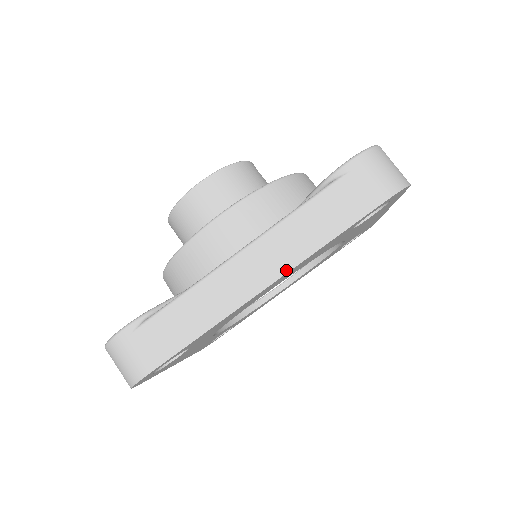
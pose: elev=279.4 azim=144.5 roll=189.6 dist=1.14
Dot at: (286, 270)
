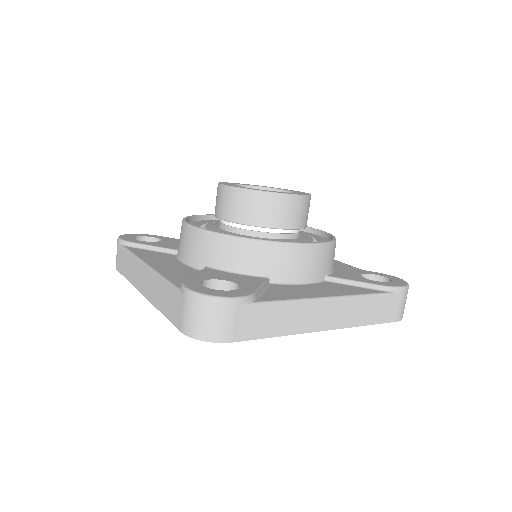
Dot at: (341, 327)
